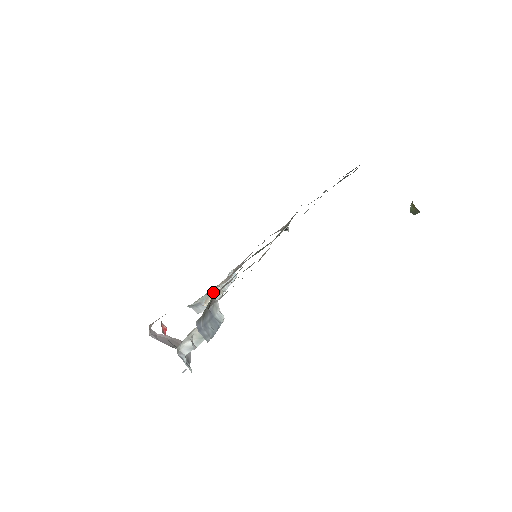
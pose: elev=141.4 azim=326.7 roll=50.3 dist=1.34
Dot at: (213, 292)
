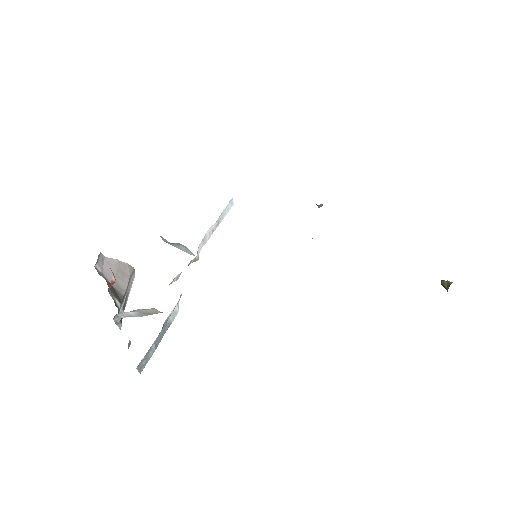
Dot at: occluded
